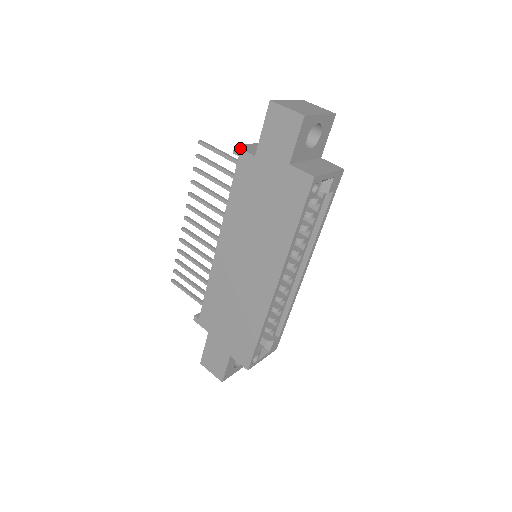
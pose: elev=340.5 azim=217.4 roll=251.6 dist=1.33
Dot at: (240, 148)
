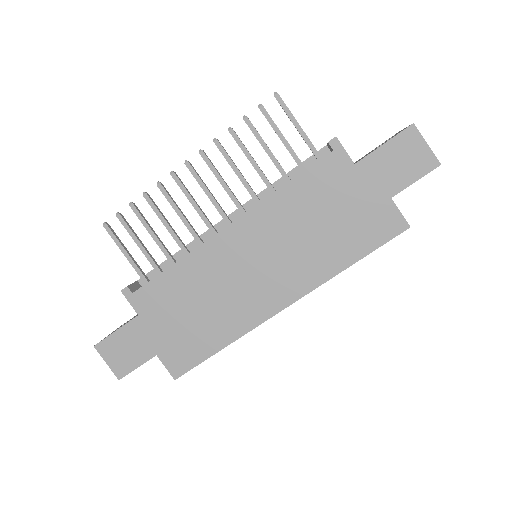
Dot at: occluded
